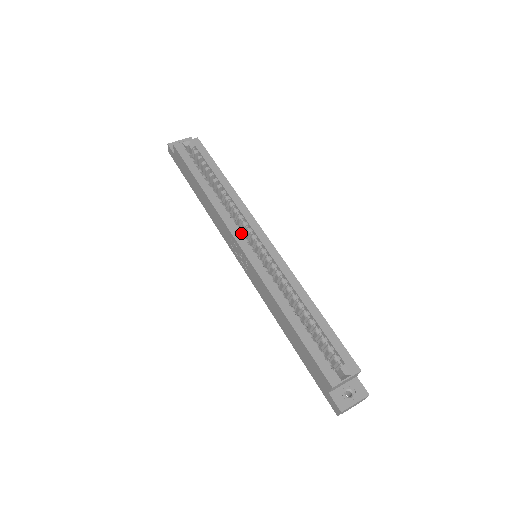
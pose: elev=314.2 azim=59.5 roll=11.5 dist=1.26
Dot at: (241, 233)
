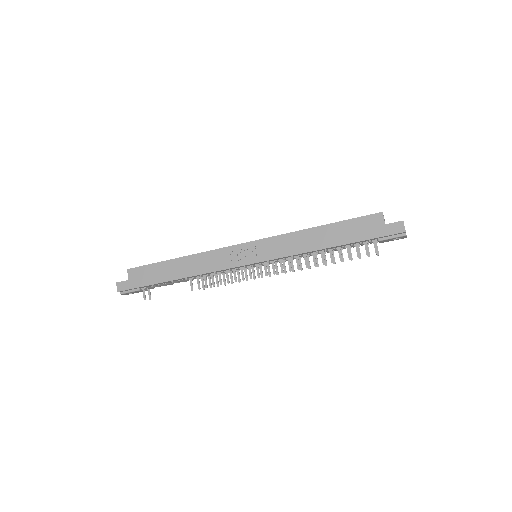
Dot at: occluded
